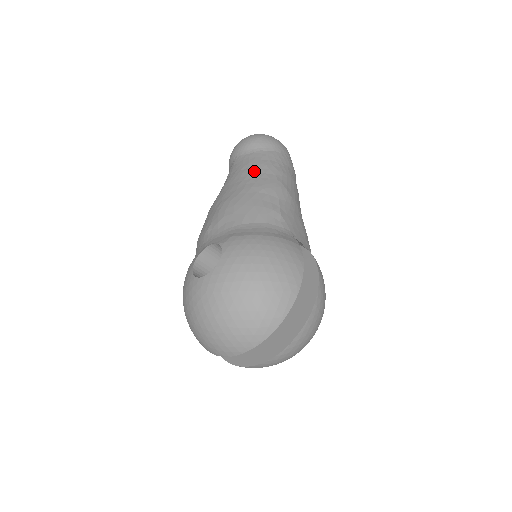
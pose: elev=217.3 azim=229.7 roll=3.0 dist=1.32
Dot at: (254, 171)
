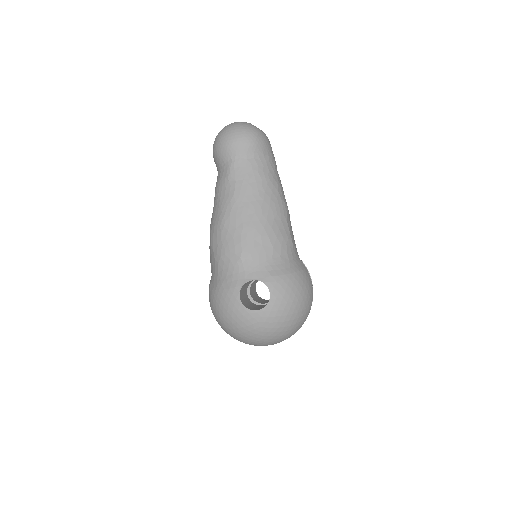
Dot at: (263, 189)
